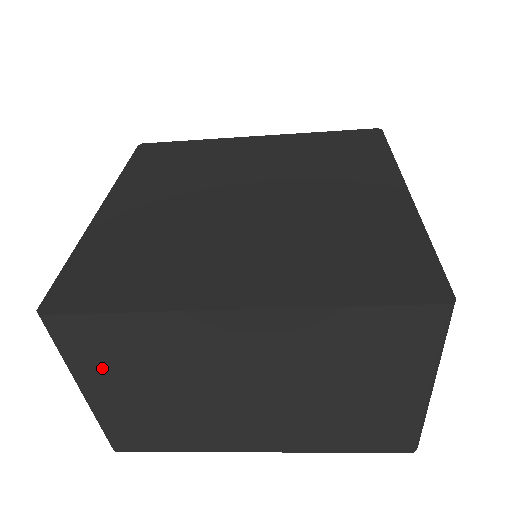
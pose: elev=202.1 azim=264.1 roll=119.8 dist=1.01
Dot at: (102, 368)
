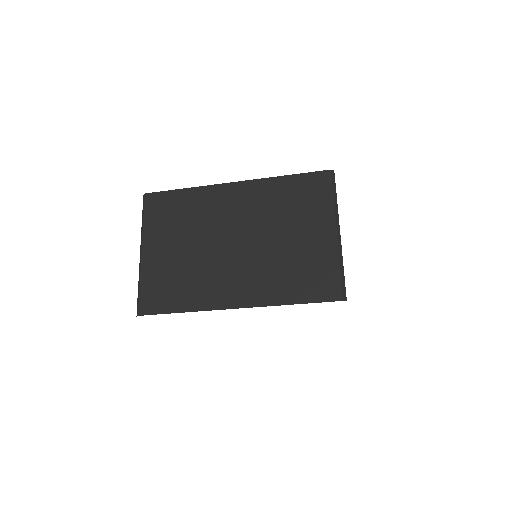
Dot at: (160, 228)
